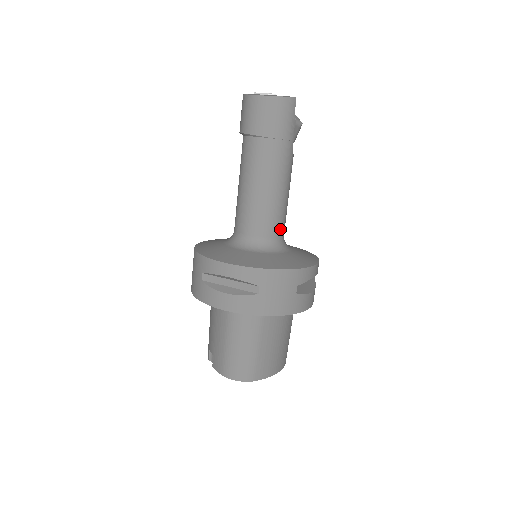
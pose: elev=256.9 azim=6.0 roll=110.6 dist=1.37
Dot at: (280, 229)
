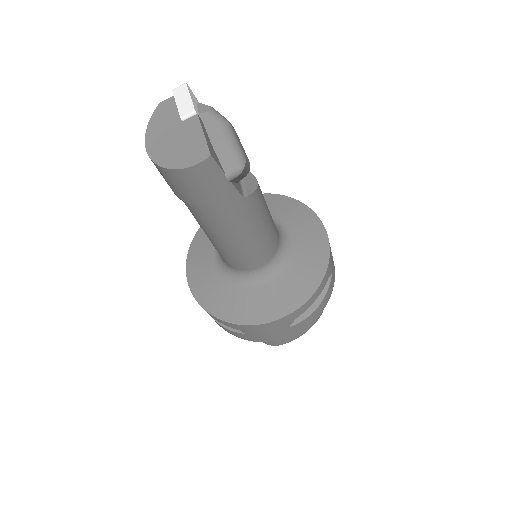
Dot at: (264, 258)
